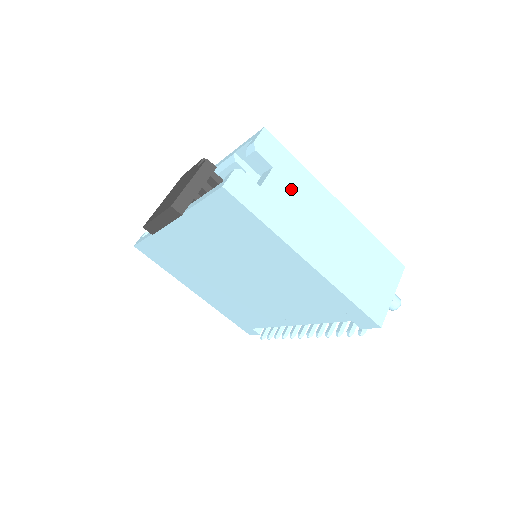
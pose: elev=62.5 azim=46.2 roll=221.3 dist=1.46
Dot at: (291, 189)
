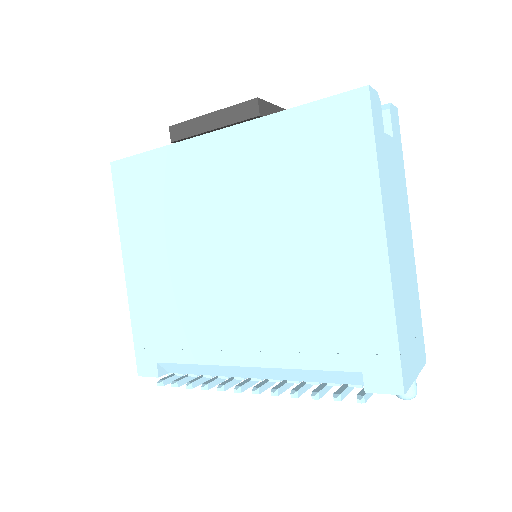
Dot at: (396, 171)
